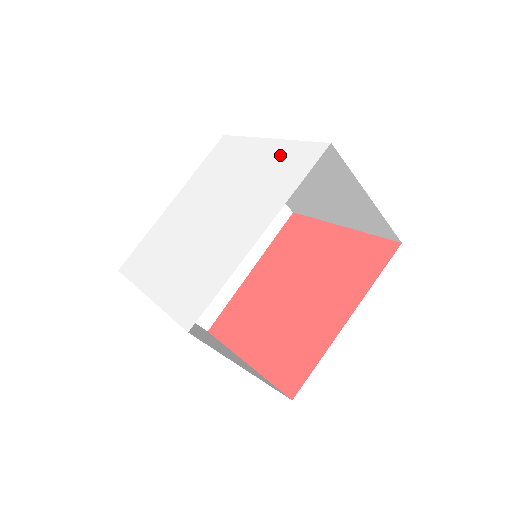
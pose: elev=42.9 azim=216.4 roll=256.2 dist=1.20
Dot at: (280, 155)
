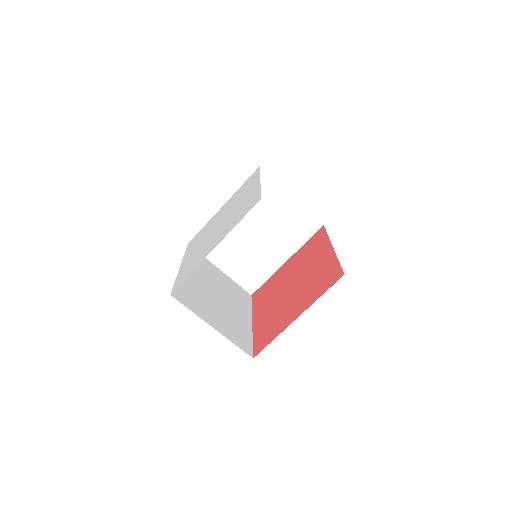
Dot at: (237, 192)
